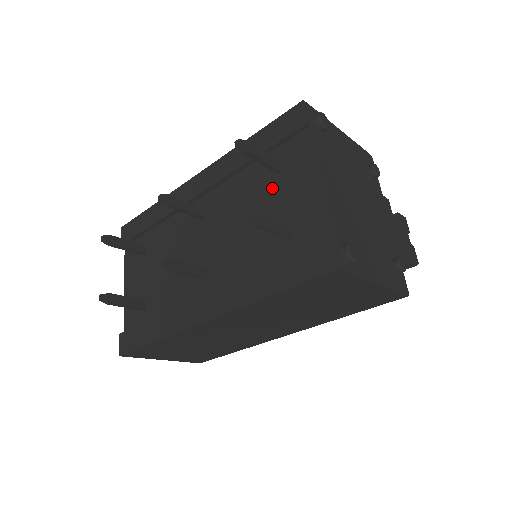
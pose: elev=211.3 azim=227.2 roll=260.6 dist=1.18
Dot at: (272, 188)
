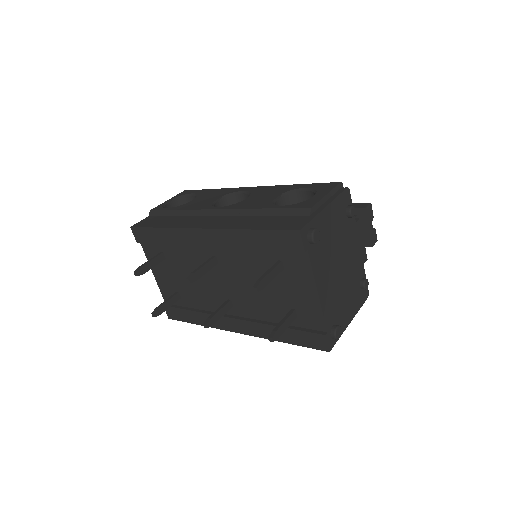
Dot at: (277, 276)
